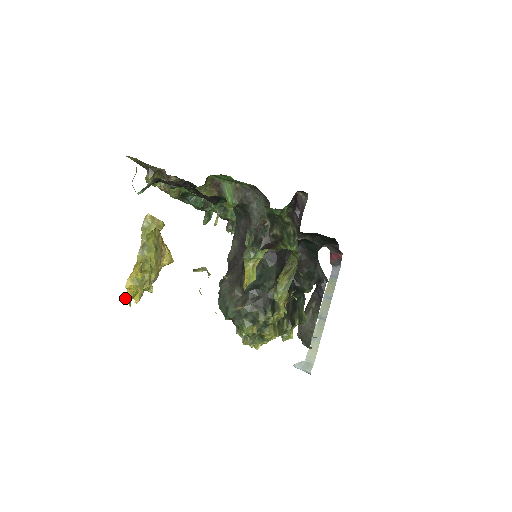
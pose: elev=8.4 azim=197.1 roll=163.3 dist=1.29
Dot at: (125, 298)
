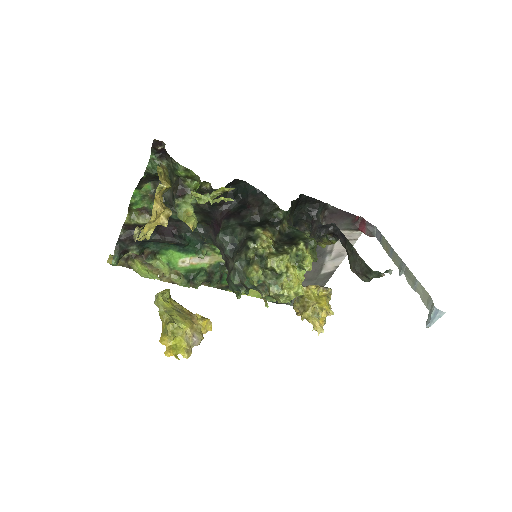
Dot at: (165, 352)
